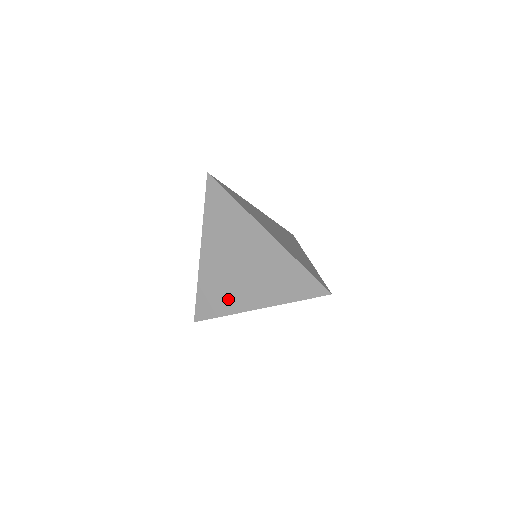
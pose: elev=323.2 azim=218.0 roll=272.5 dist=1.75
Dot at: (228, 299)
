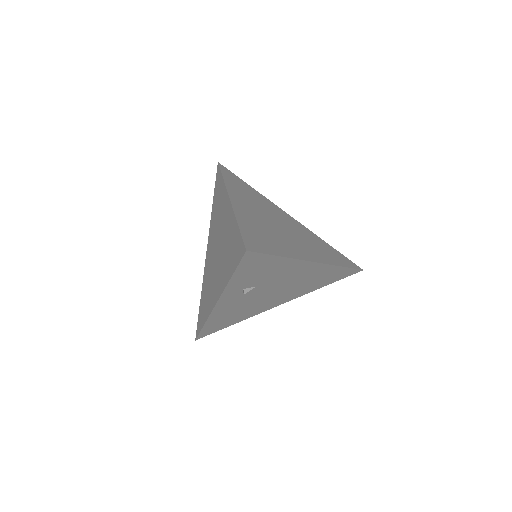
Dot at: (208, 299)
